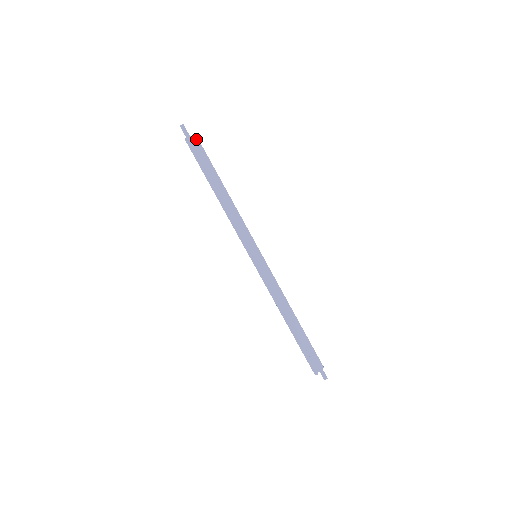
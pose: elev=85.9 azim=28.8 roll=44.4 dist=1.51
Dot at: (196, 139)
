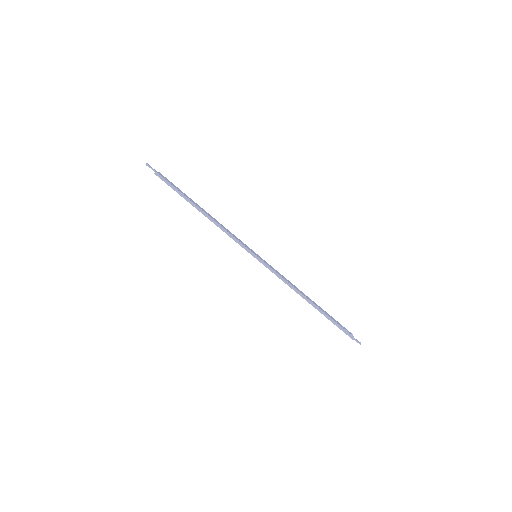
Dot at: (162, 175)
